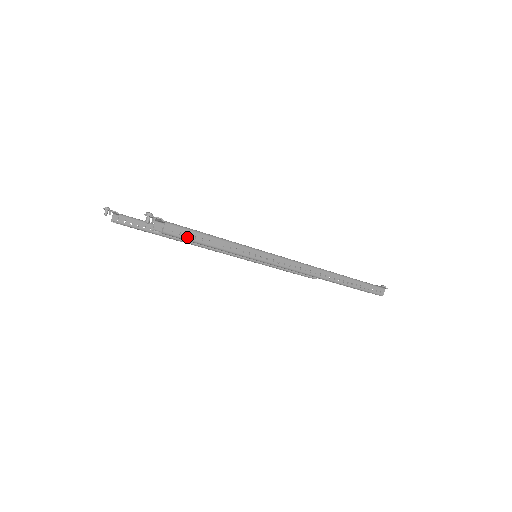
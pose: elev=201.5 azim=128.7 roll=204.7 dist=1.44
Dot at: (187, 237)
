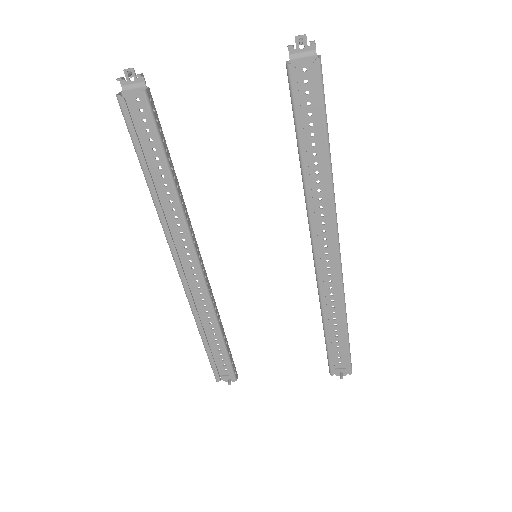
Dot at: occluded
